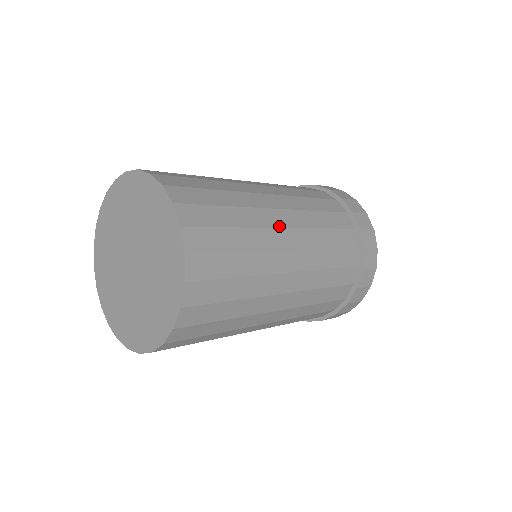
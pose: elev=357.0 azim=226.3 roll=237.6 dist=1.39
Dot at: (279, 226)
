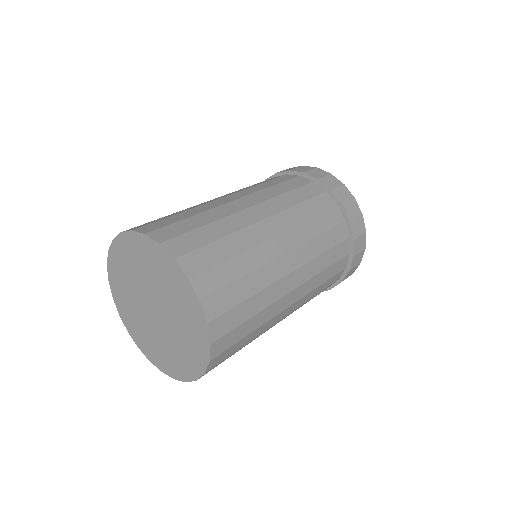
Dot at: (280, 254)
